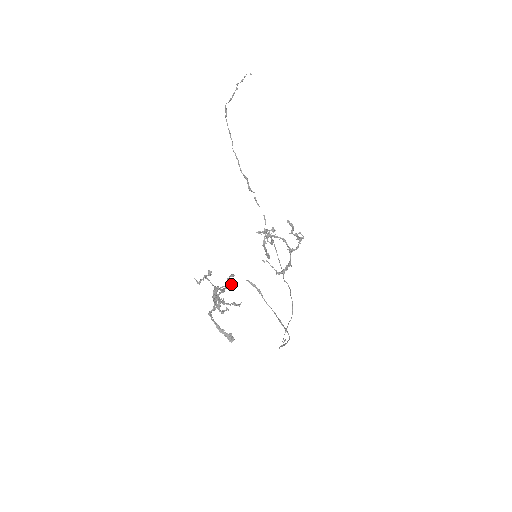
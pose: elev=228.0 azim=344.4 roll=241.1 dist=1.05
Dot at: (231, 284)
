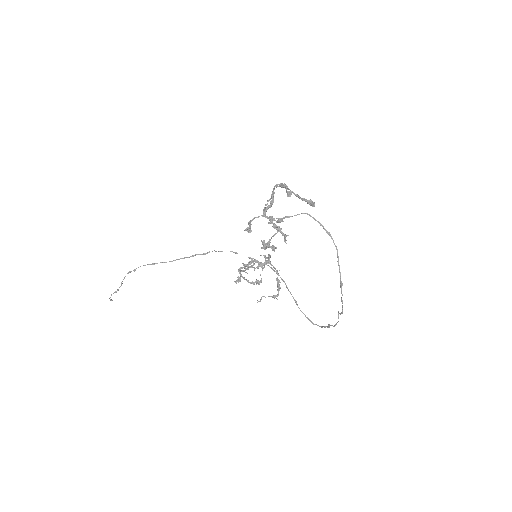
Dot at: occluded
